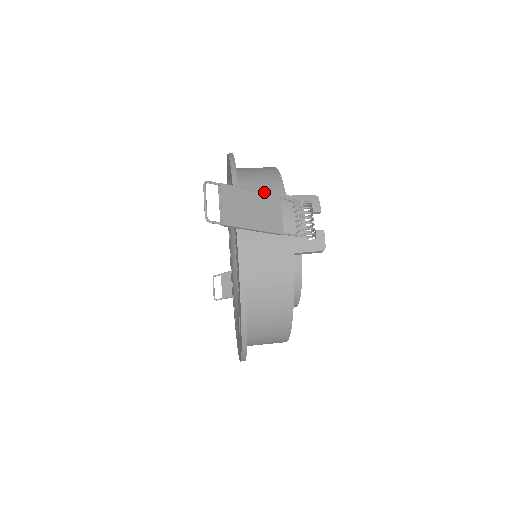
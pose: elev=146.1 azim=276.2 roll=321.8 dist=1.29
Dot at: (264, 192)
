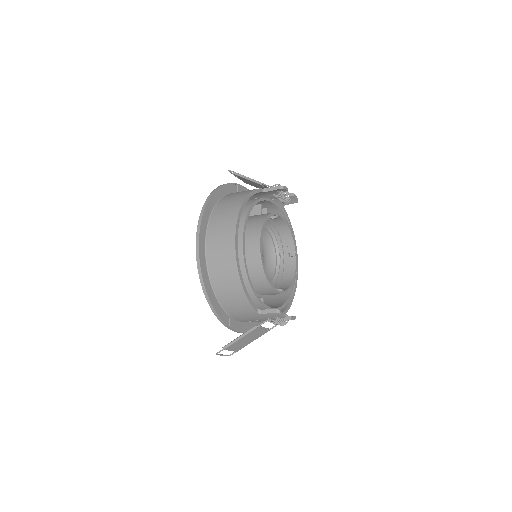
Dot at: occluded
